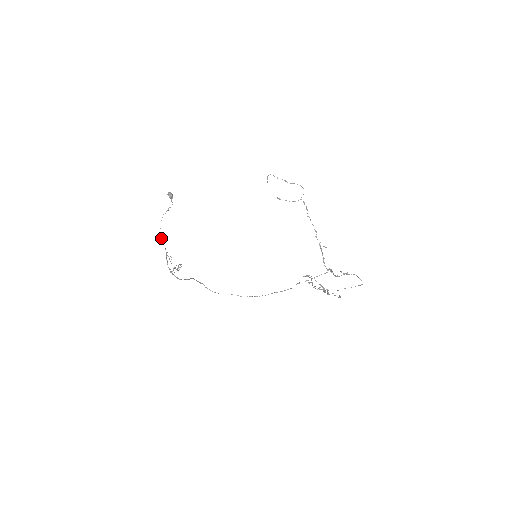
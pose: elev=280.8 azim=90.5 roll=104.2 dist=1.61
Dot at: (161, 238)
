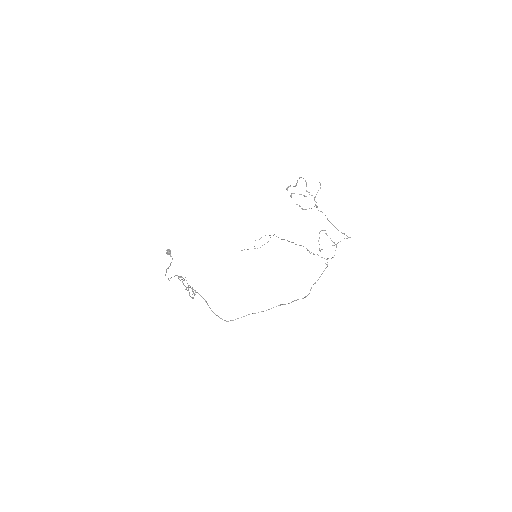
Dot at: occluded
